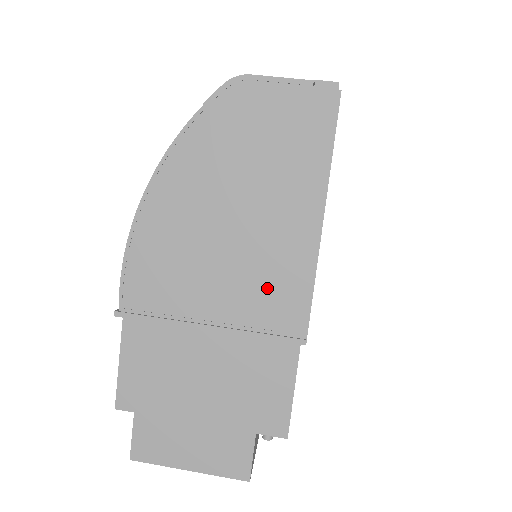
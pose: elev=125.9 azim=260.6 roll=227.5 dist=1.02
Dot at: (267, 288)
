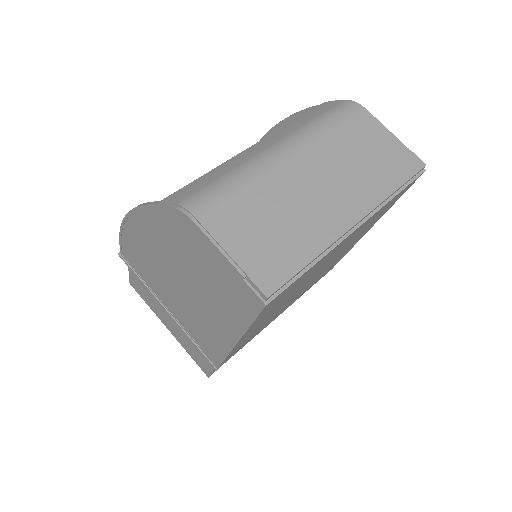
Dot at: (198, 331)
